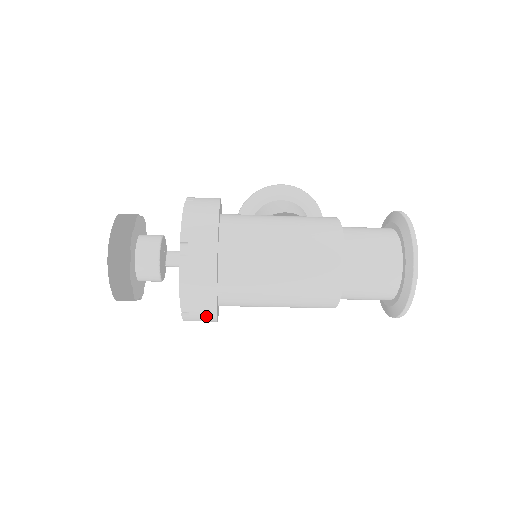
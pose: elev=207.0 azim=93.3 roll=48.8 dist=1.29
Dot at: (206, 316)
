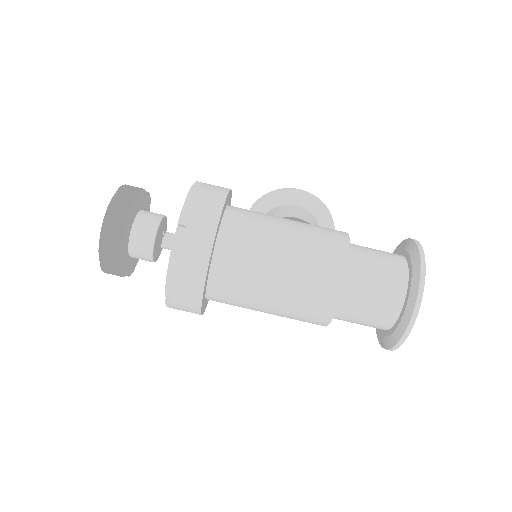
Dot at: (190, 307)
